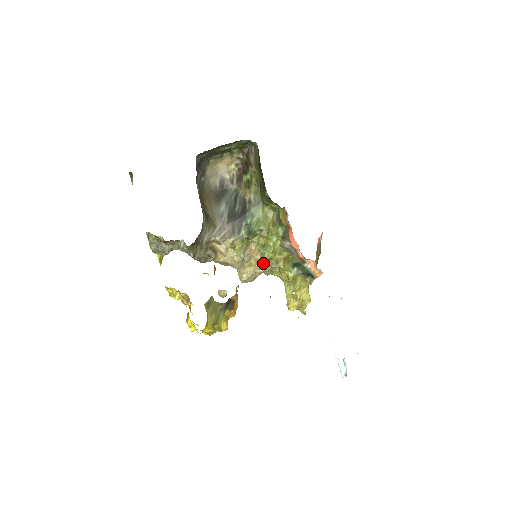
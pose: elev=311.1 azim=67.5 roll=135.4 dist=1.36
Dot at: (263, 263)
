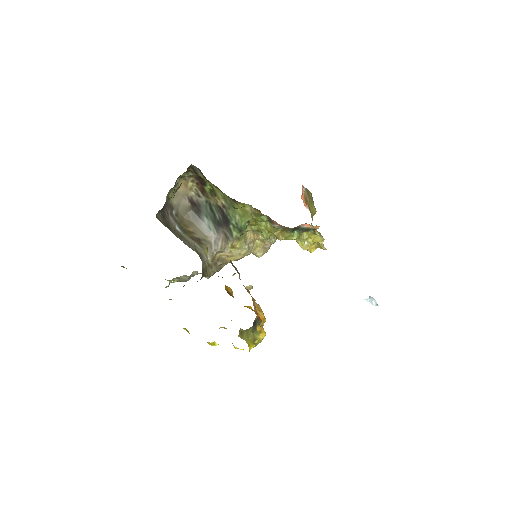
Dot at: (267, 240)
